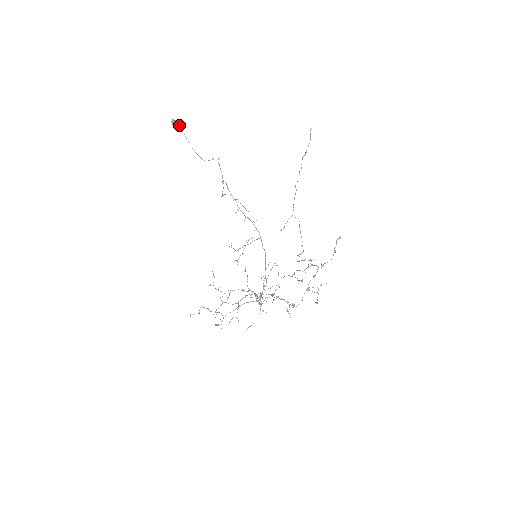
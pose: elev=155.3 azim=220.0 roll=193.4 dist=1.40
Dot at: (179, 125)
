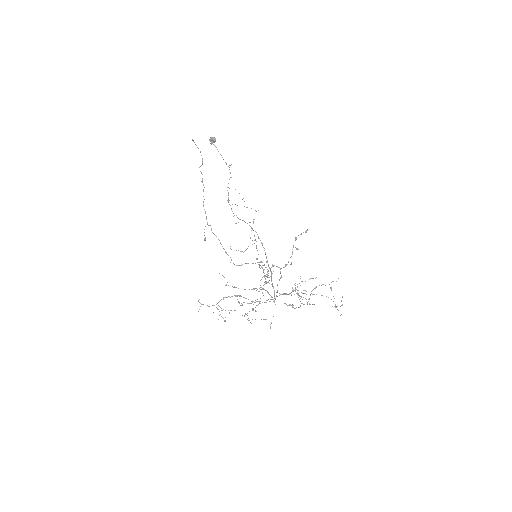
Dot at: (213, 142)
